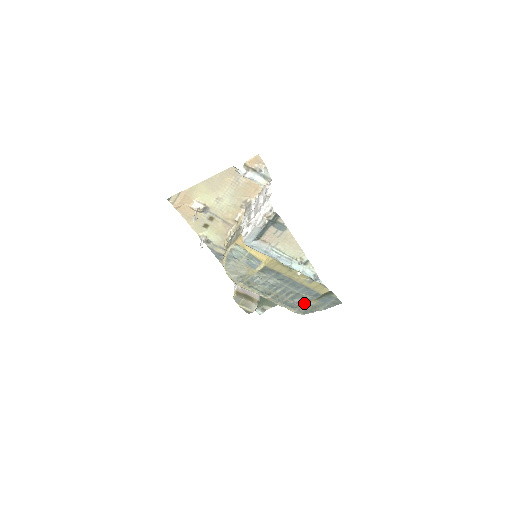
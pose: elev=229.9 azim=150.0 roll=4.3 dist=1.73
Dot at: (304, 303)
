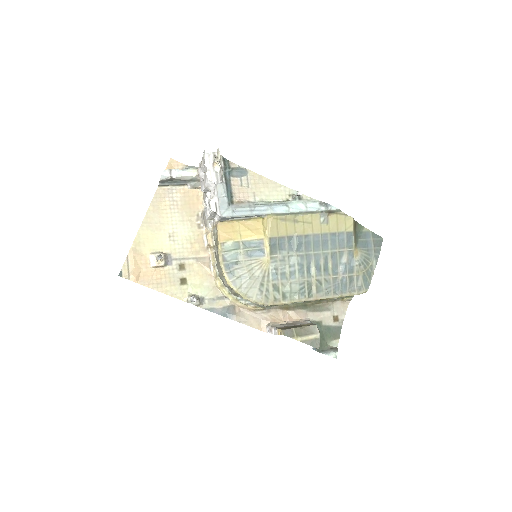
Dot at: (351, 266)
